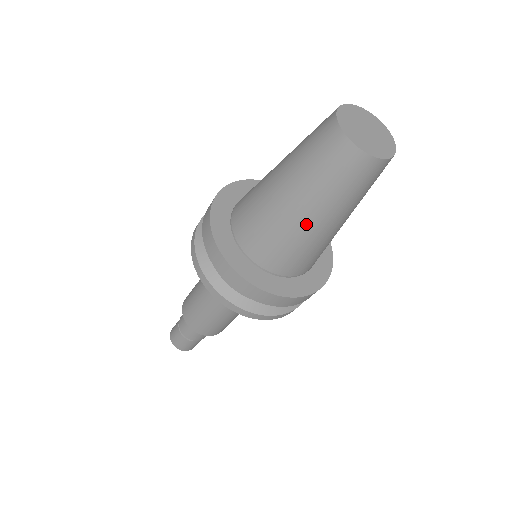
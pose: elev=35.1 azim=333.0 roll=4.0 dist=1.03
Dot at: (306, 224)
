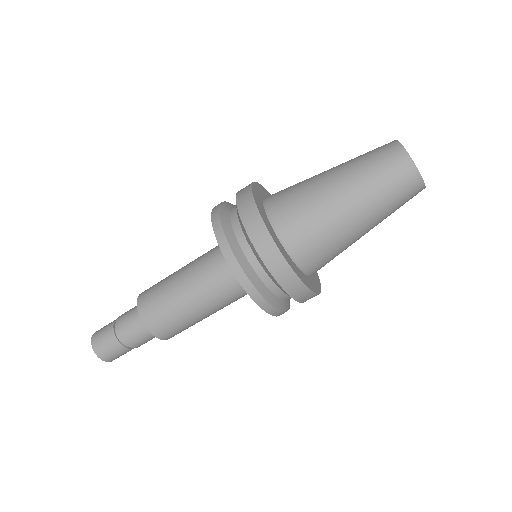
Dot at: (360, 236)
